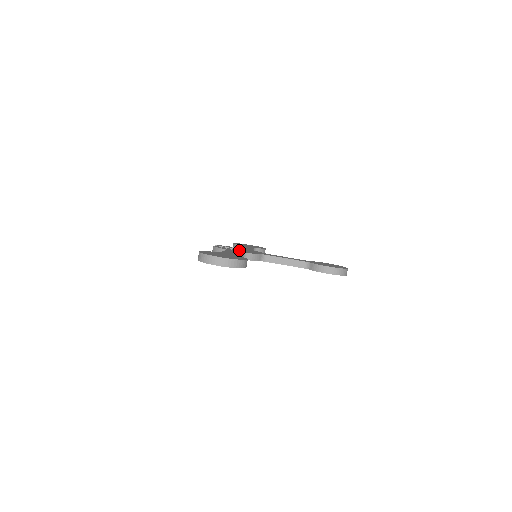
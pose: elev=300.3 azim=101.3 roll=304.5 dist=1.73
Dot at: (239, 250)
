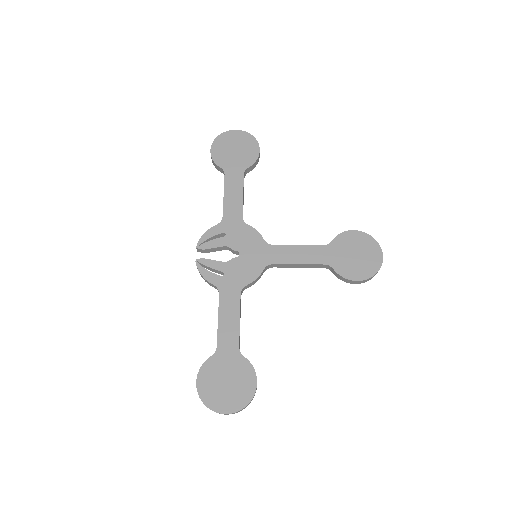
Dot at: occluded
